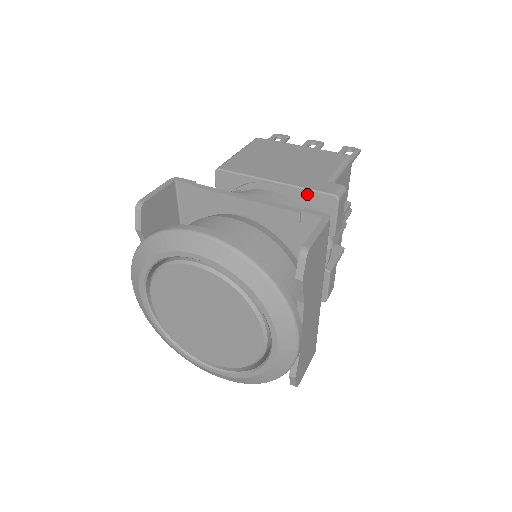
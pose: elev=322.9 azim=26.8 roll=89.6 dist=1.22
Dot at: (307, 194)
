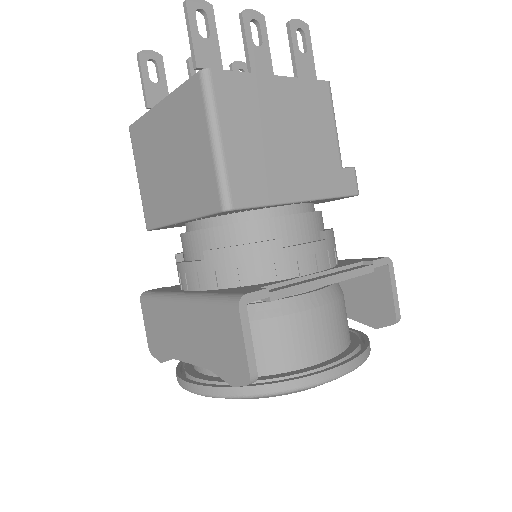
Dot at: occluded
